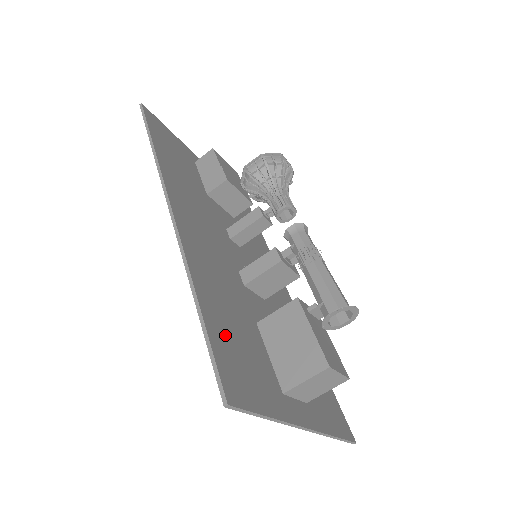
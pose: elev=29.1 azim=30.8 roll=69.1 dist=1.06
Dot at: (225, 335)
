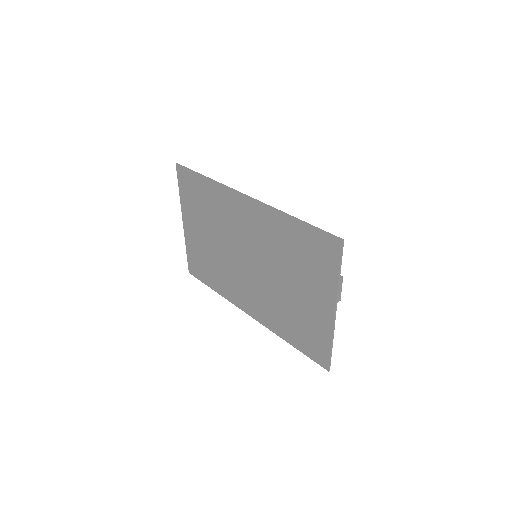
Dot at: (307, 239)
